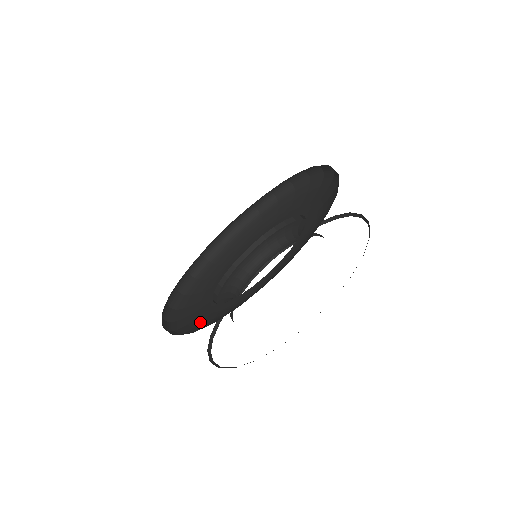
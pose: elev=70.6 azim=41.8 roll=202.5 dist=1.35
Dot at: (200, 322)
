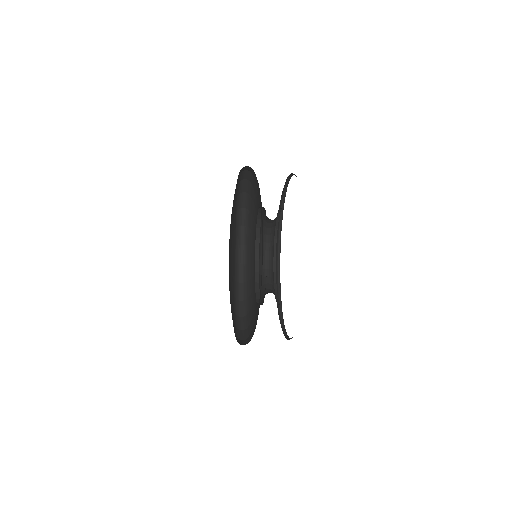
Dot at: (255, 325)
